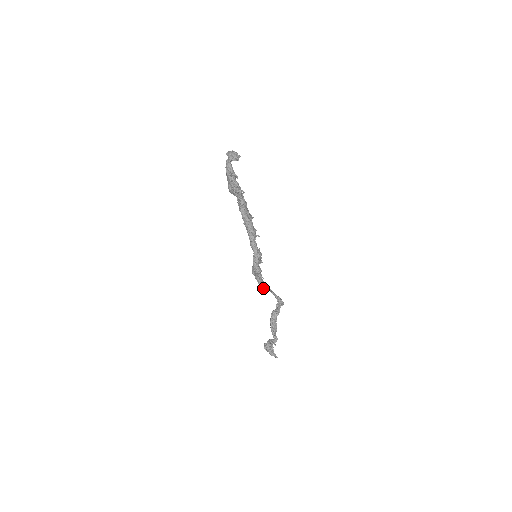
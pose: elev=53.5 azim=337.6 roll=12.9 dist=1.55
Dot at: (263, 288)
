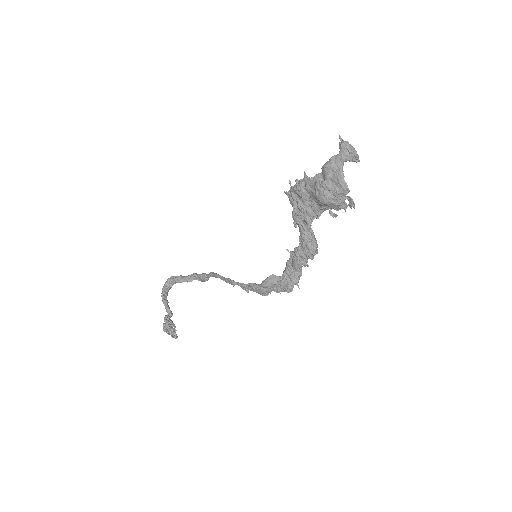
Dot at: (248, 292)
